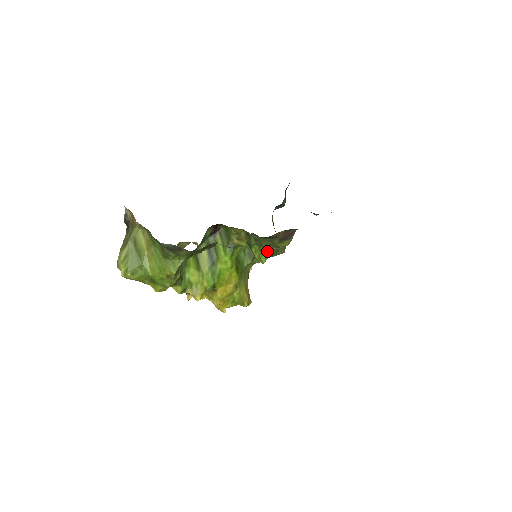
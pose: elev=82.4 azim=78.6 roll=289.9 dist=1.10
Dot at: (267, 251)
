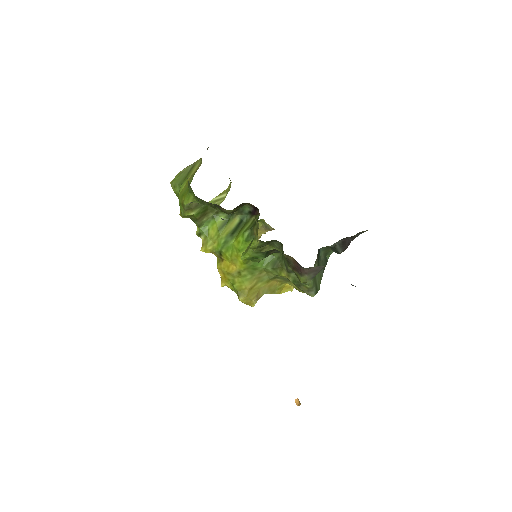
Dot at: (249, 250)
